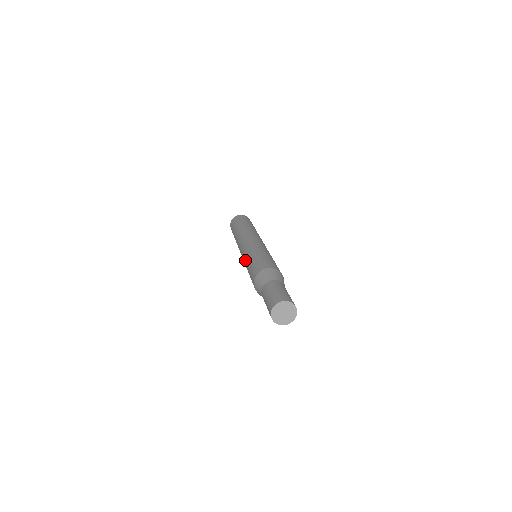
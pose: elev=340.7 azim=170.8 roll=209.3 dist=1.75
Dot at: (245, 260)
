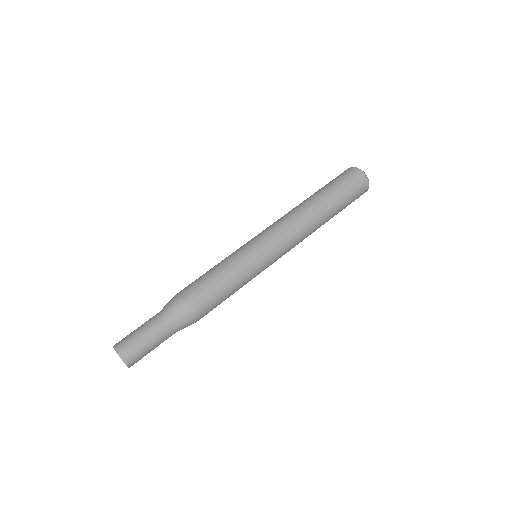
Dot at: occluded
